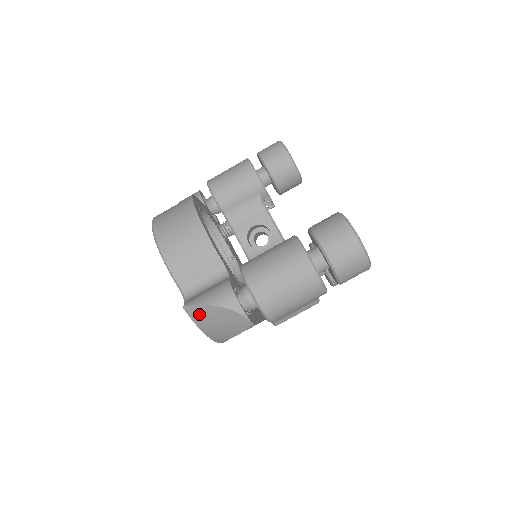
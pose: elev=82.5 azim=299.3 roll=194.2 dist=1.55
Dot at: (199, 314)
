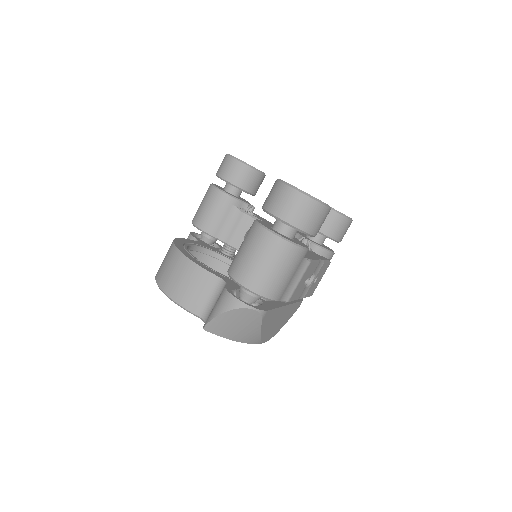
Dot at: (218, 327)
